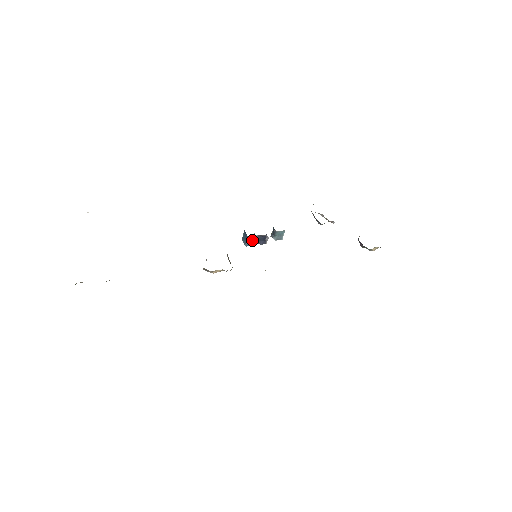
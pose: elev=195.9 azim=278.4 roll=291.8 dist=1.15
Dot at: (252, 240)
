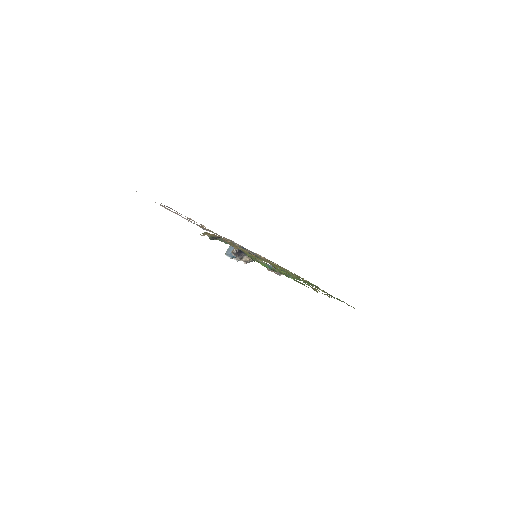
Dot at: occluded
